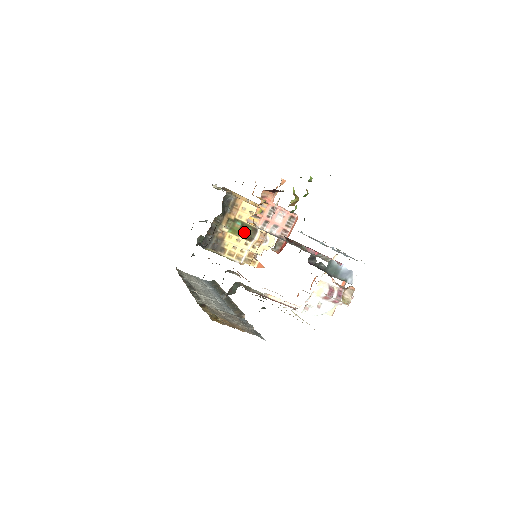
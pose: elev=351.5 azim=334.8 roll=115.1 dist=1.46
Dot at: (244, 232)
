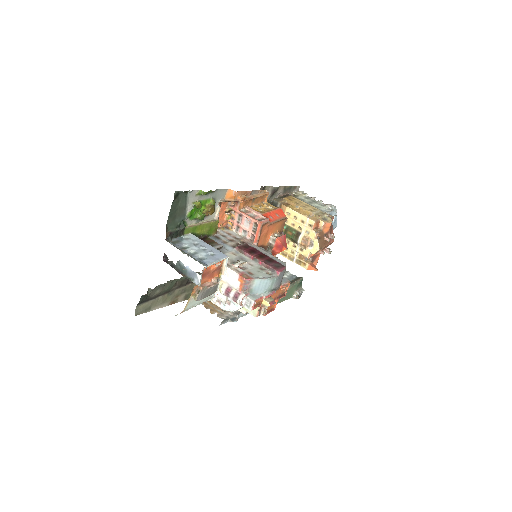
Dot at: (289, 235)
